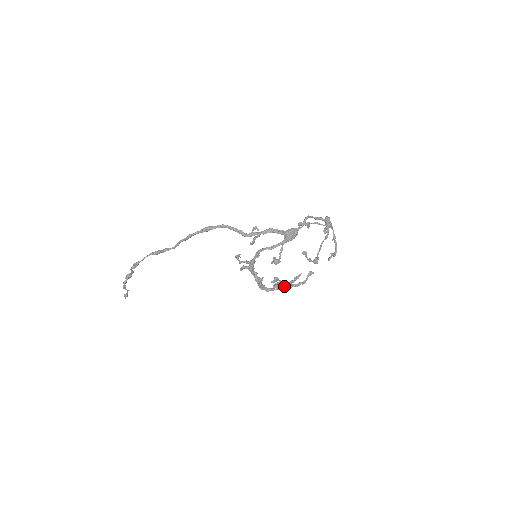
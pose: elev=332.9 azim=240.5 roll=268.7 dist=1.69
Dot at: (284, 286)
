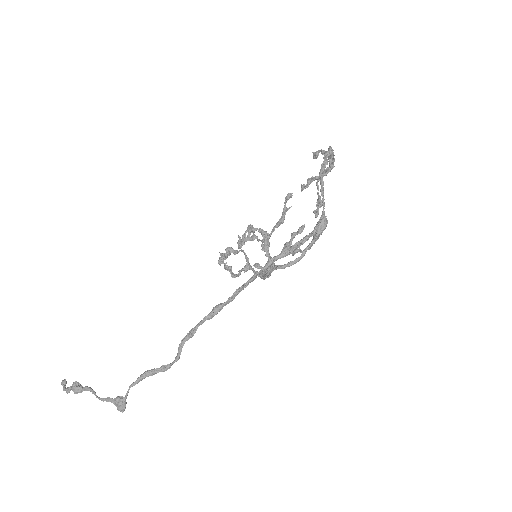
Dot at: occluded
